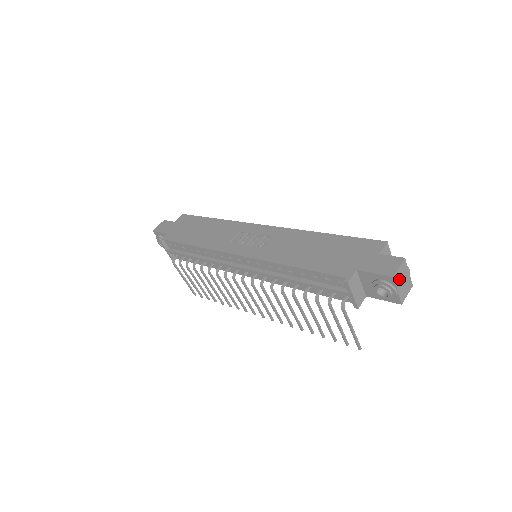
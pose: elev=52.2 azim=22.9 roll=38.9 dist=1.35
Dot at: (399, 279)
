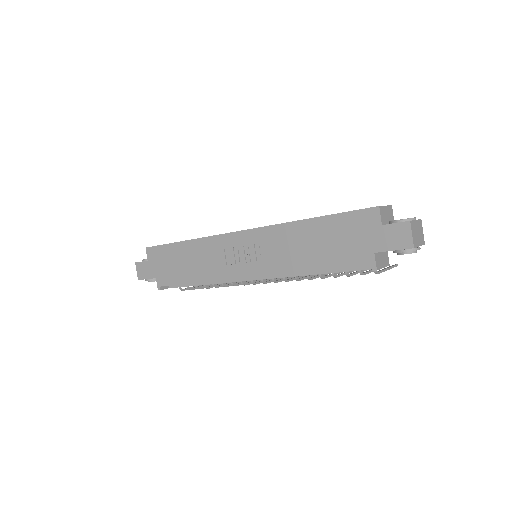
Dot at: (416, 239)
